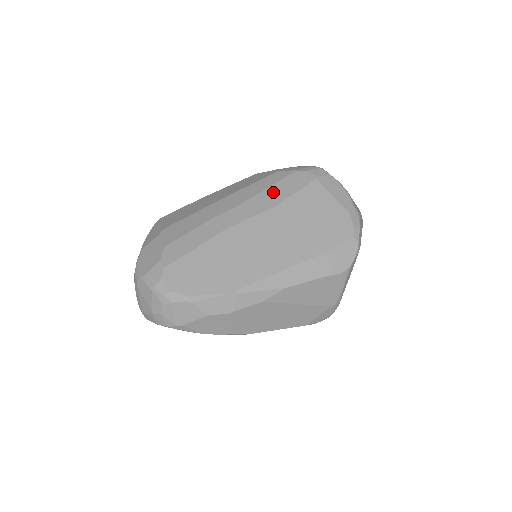
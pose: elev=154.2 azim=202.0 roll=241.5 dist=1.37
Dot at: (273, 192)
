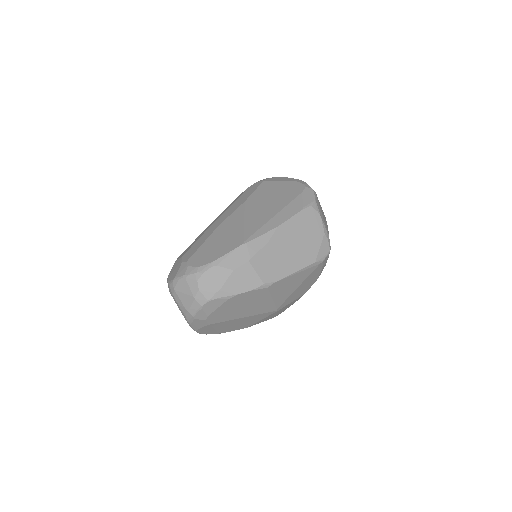
Dot at: (240, 200)
